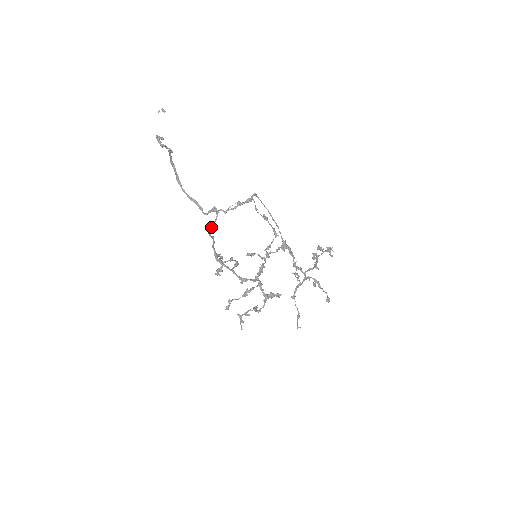
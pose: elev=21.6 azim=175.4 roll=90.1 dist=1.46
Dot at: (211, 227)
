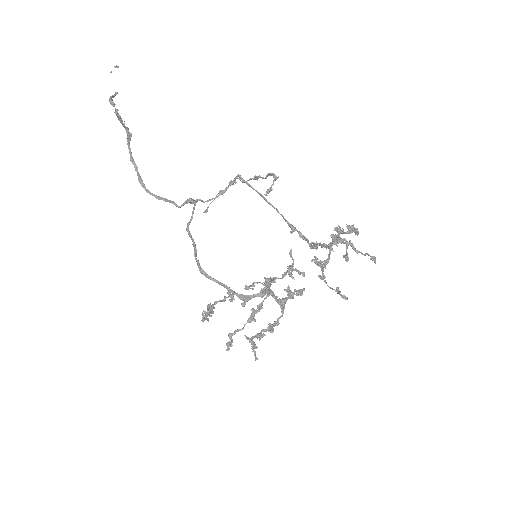
Dot at: (189, 221)
